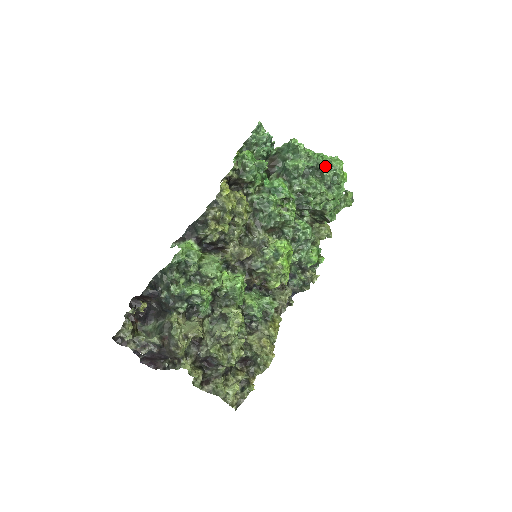
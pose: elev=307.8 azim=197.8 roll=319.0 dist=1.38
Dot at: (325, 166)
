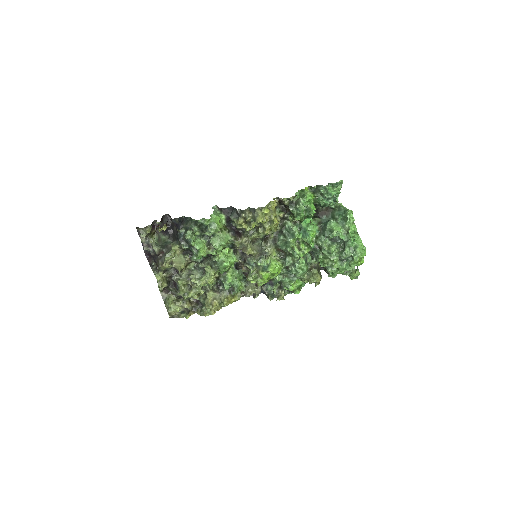
Dot at: (352, 246)
